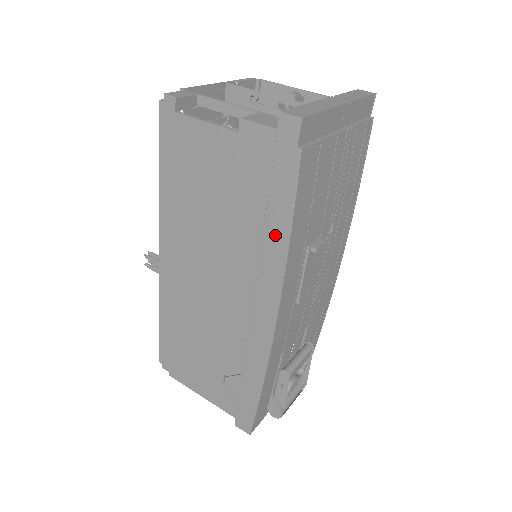
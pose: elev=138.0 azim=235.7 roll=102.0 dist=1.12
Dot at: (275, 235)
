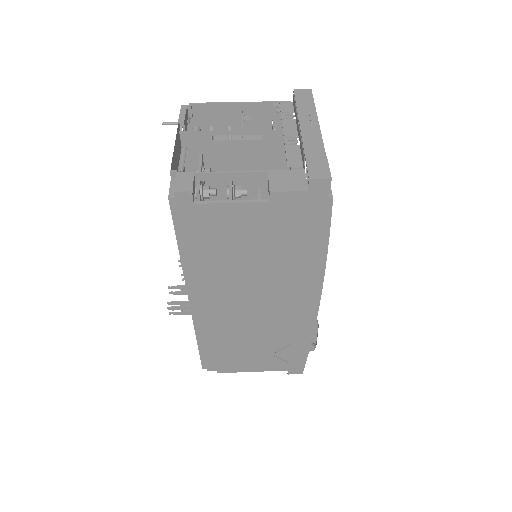
Dot at: (313, 256)
